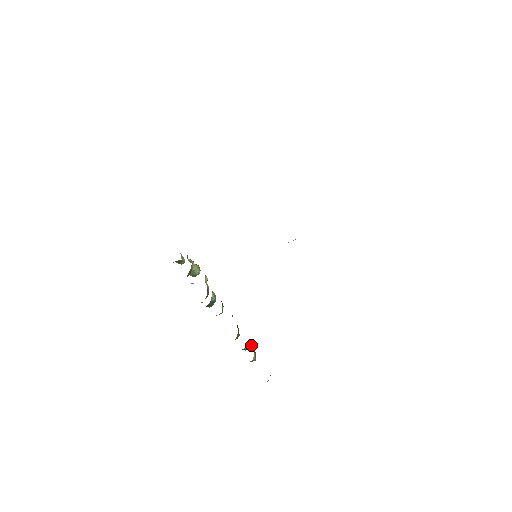
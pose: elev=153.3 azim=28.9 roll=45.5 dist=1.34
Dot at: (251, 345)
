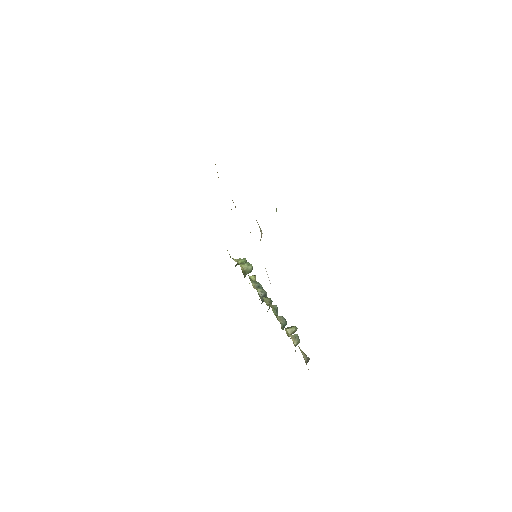
Dot at: (292, 330)
